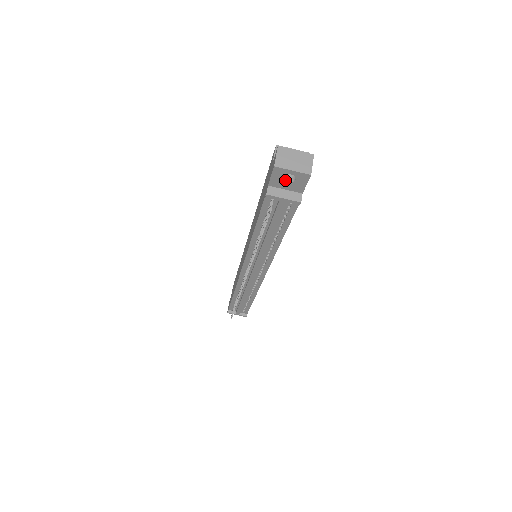
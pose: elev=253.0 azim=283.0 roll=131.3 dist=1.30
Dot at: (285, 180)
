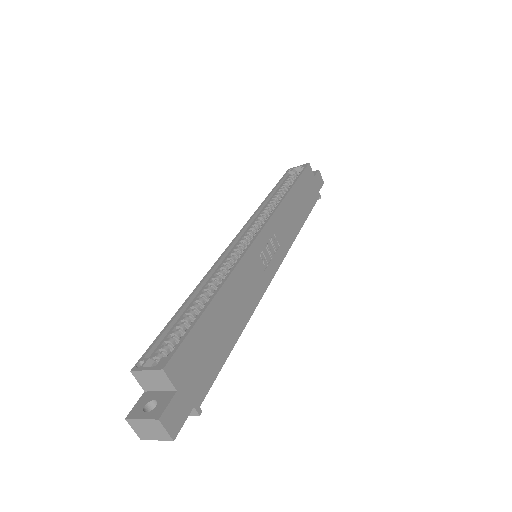
Dot at: occluded
